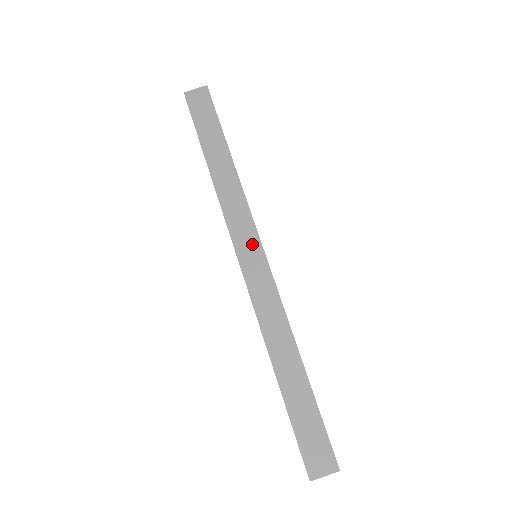
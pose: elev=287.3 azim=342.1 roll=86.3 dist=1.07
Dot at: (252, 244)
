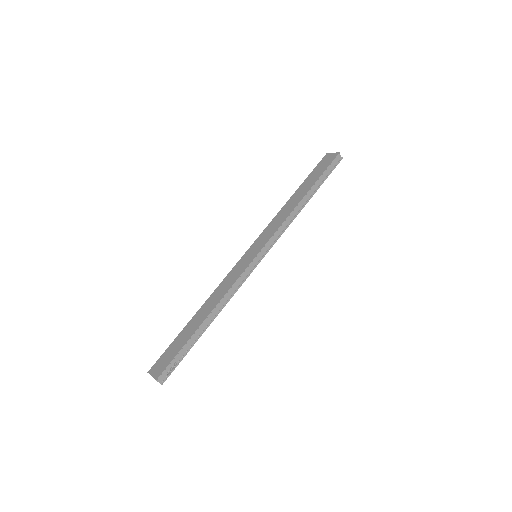
Dot at: (259, 247)
